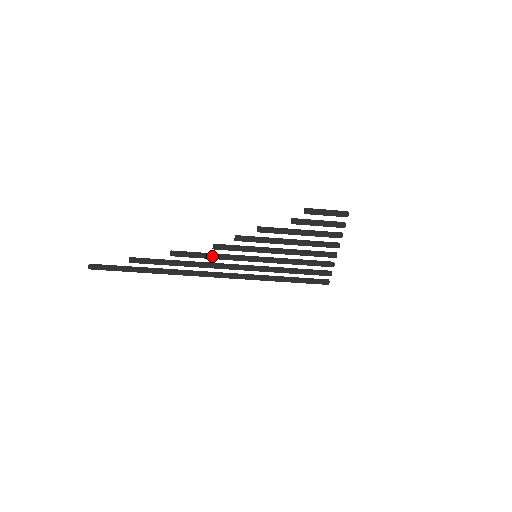
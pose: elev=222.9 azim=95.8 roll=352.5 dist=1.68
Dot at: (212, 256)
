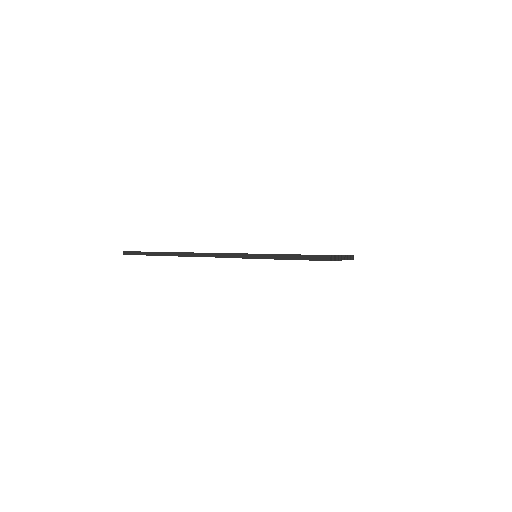
Dot at: occluded
